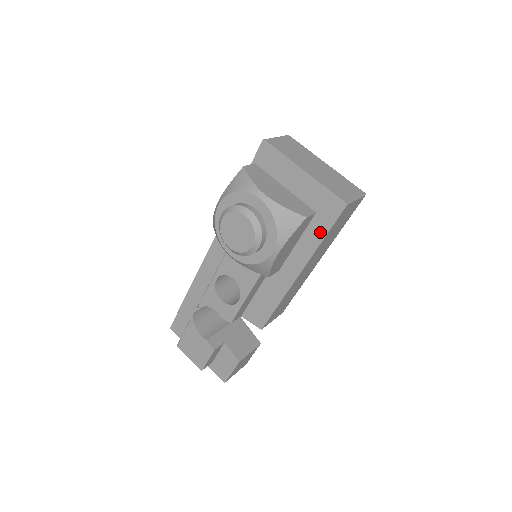
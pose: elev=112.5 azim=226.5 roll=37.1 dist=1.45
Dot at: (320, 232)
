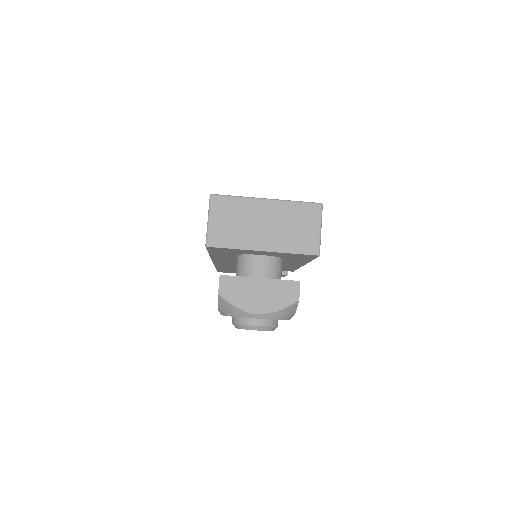
Dot at: (306, 260)
